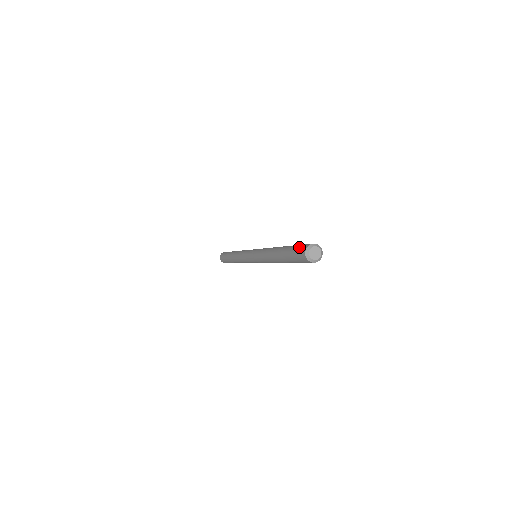
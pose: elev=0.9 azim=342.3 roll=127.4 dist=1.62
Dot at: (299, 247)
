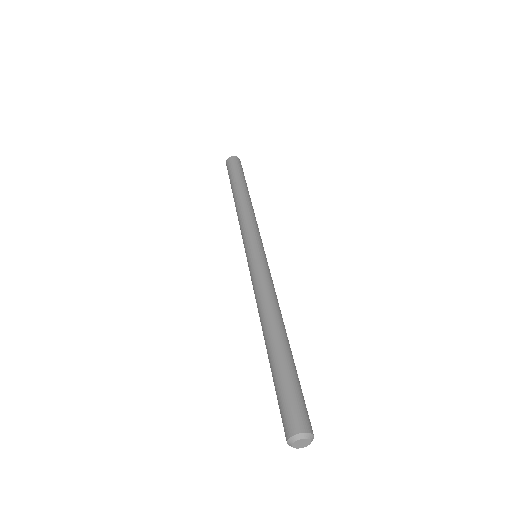
Dot at: occluded
